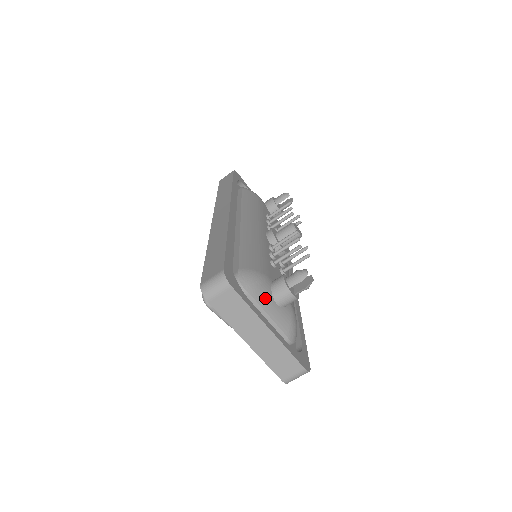
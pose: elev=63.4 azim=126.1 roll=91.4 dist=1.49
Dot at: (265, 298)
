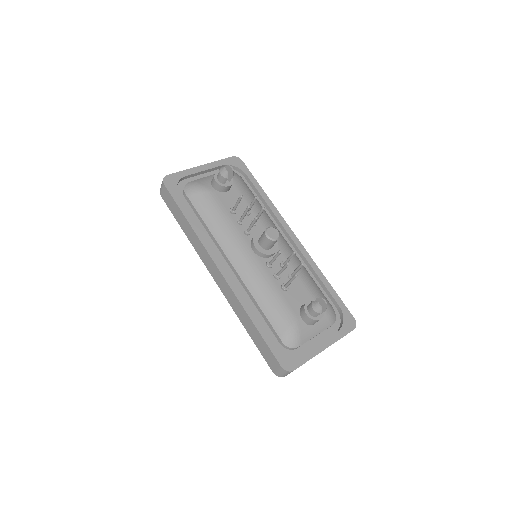
Dot at: (307, 334)
